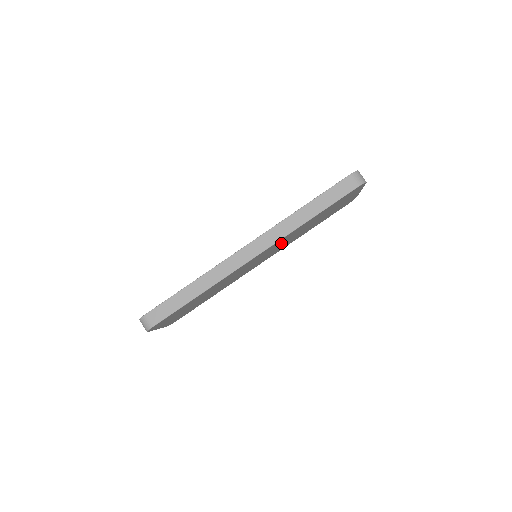
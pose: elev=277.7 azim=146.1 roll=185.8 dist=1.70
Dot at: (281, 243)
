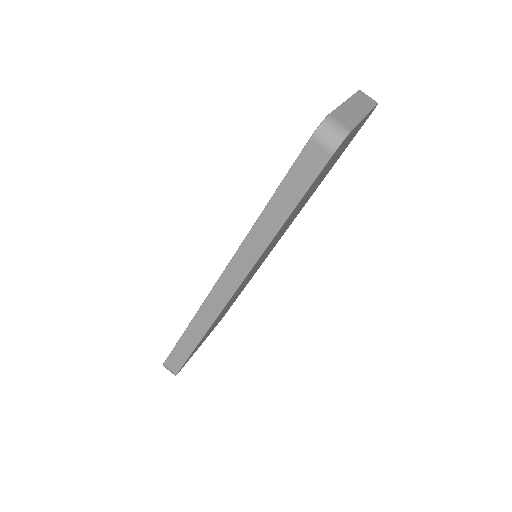
Dot at: (273, 242)
